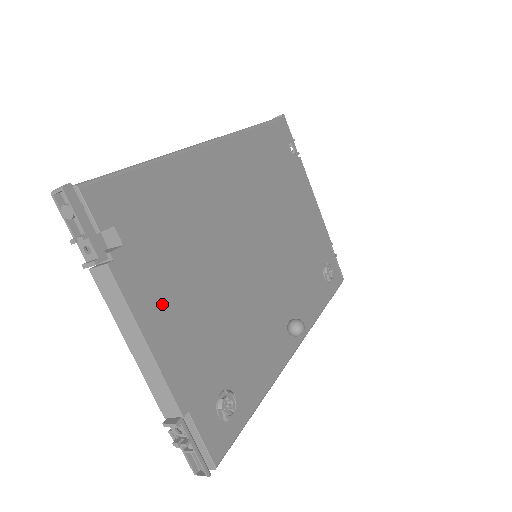
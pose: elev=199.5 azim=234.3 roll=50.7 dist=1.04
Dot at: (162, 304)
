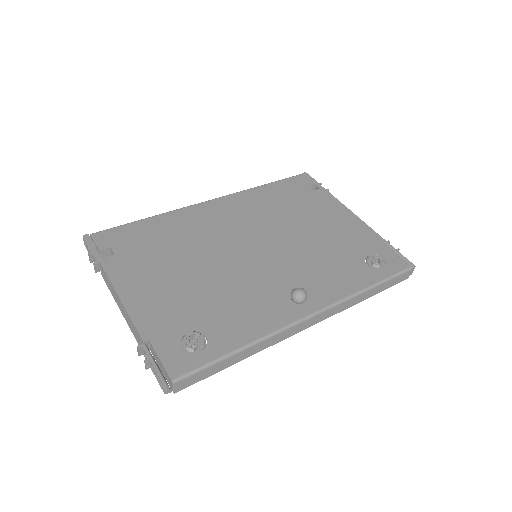
Dot at: (139, 281)
